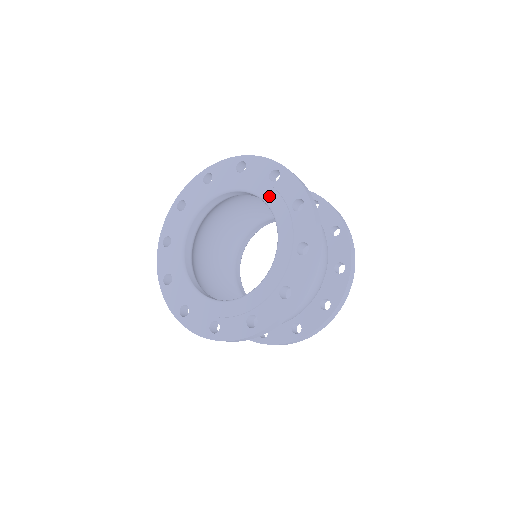
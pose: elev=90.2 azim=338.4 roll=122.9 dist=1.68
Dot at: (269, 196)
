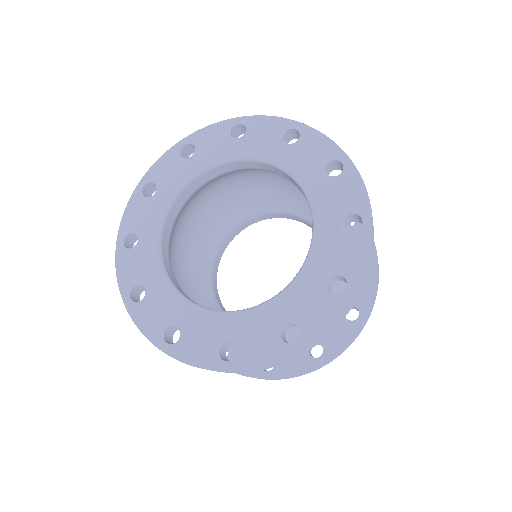
Dot at: (289, 161)
